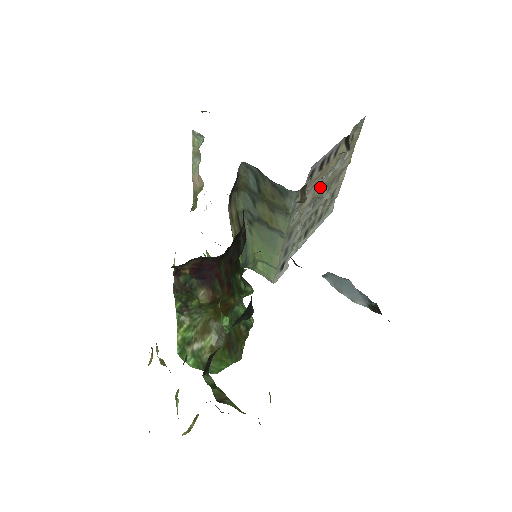
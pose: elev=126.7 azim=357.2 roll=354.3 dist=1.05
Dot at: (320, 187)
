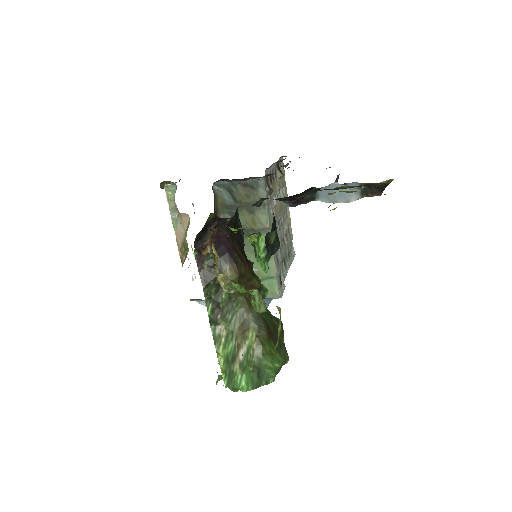
Dot at: (277, 207)
